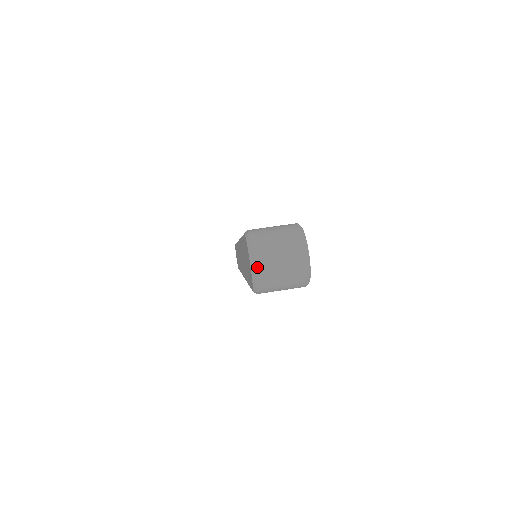
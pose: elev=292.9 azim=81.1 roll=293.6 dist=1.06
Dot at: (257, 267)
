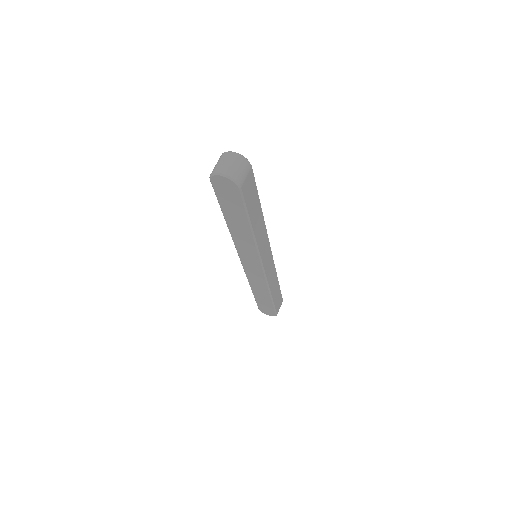
Dot at: (225, 173)
